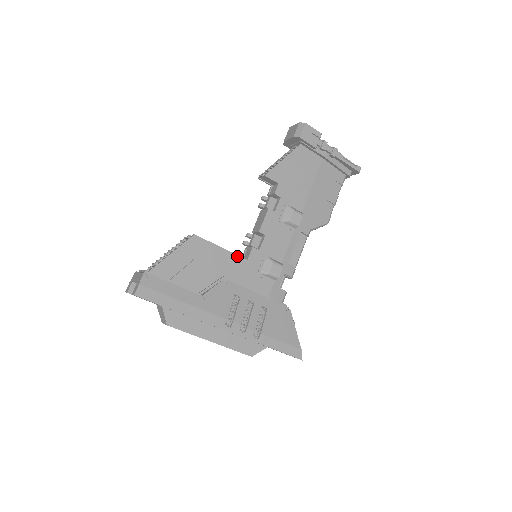
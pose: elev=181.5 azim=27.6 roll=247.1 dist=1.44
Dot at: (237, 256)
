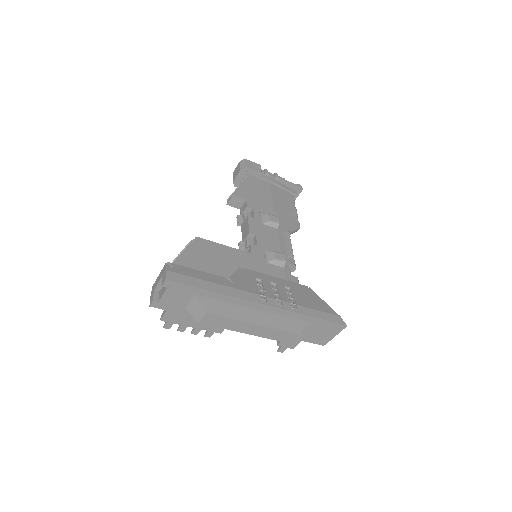
Dot at: (241, 251)
